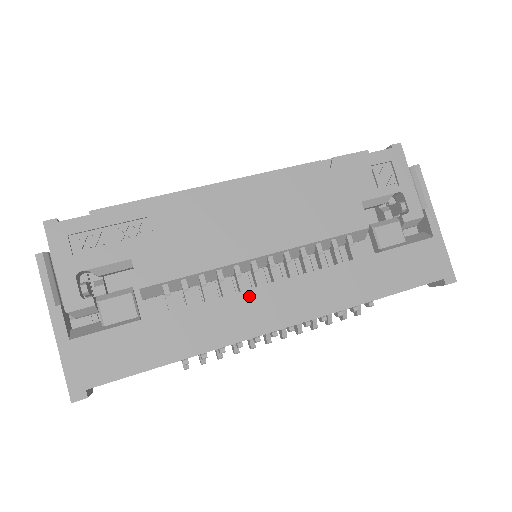
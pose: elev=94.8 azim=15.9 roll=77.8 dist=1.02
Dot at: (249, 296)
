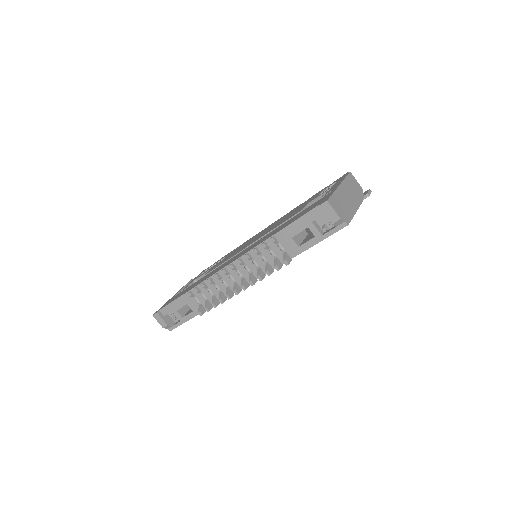
Dot at: occluded
